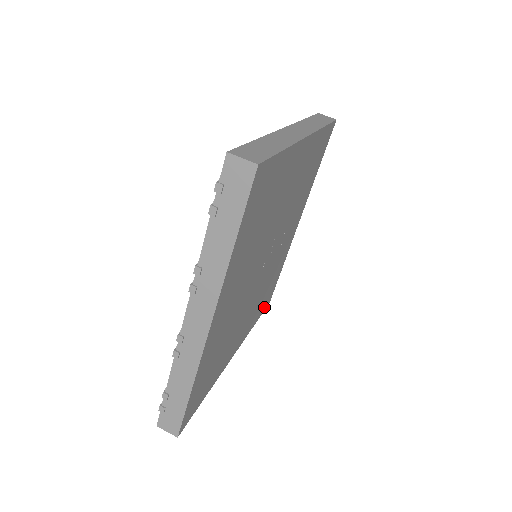
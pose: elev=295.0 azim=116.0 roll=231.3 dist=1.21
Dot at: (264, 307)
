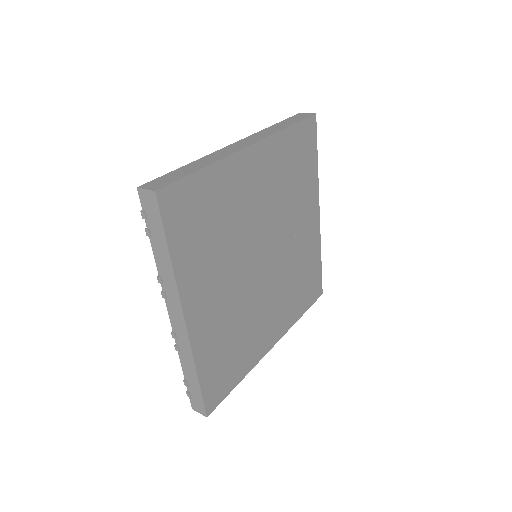
Dot at: (311, 299)
